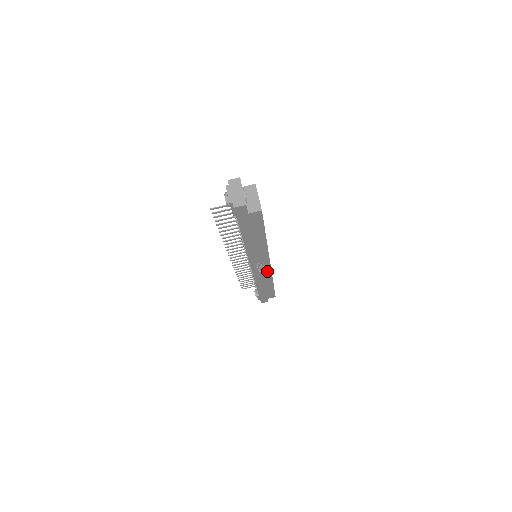
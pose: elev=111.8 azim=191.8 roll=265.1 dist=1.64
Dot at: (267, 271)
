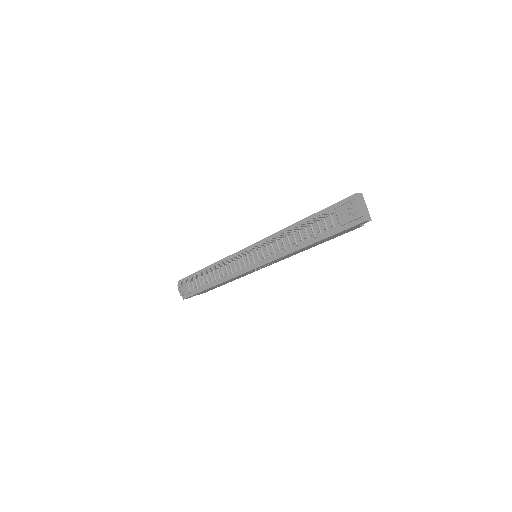
Dot at: (254, 271)
